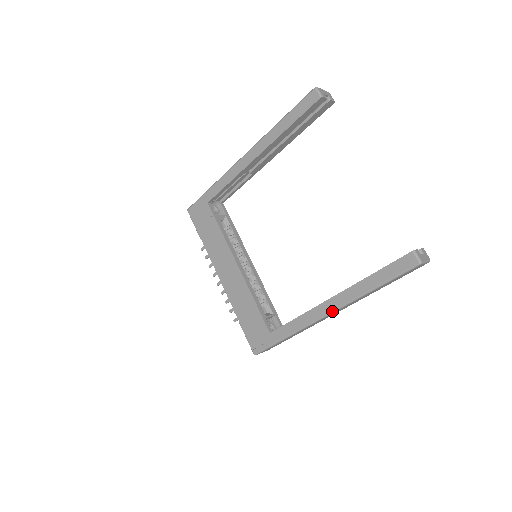
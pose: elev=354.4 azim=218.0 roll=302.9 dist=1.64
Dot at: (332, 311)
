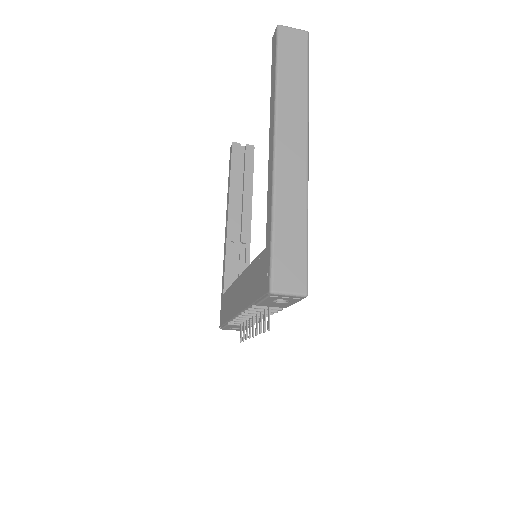
Dot at: (273, 135)
